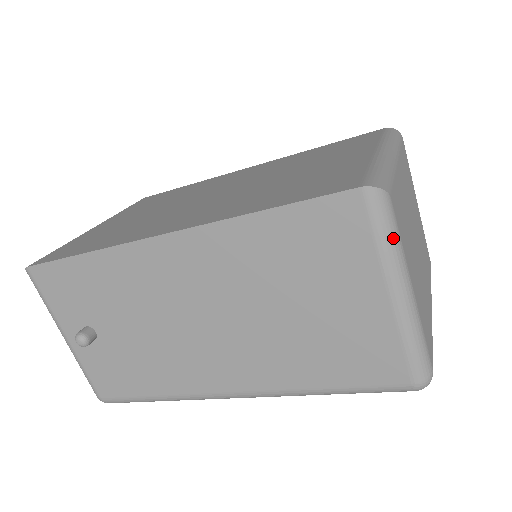
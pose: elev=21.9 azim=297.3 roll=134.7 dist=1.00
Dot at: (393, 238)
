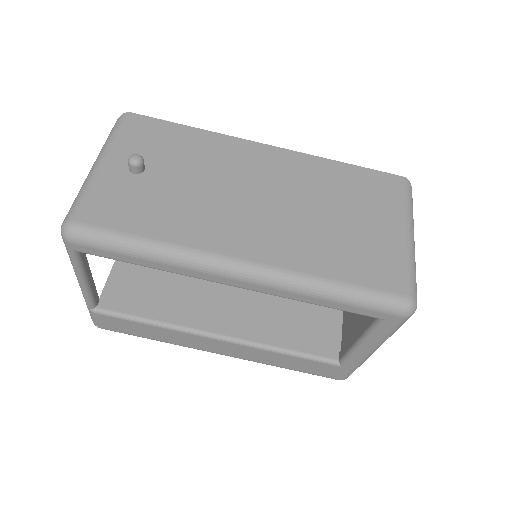
Dot at: (412, 209)
